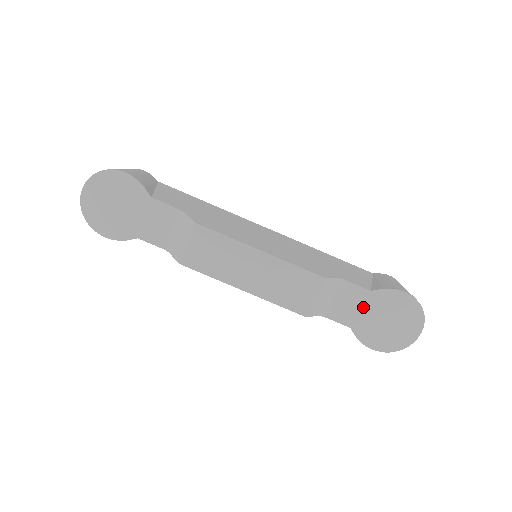
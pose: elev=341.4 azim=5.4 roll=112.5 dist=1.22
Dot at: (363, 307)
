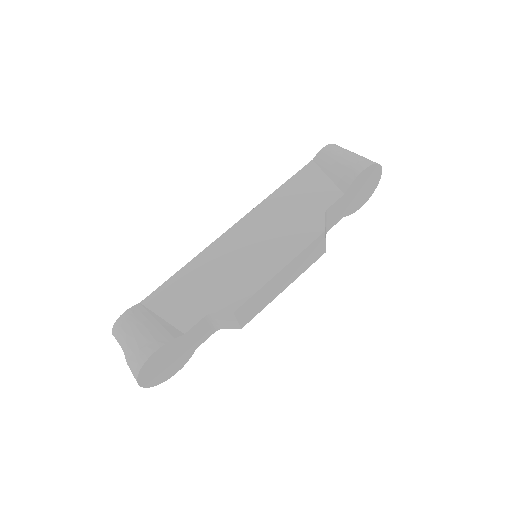
Dot at: (345, 204)
